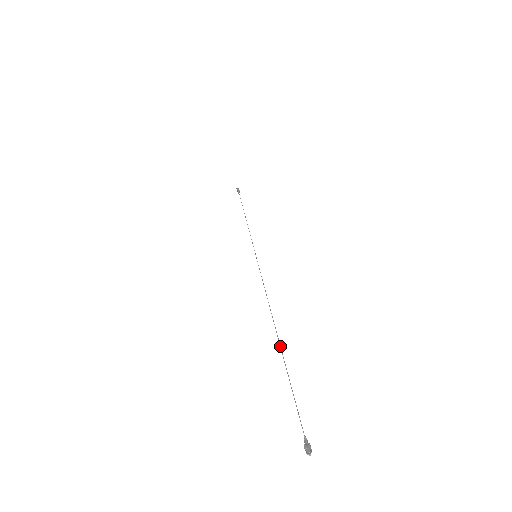
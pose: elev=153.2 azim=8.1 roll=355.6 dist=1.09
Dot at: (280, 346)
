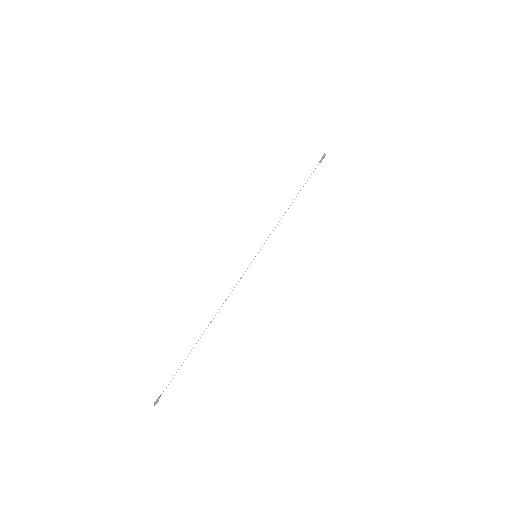
Dot at: occluded
